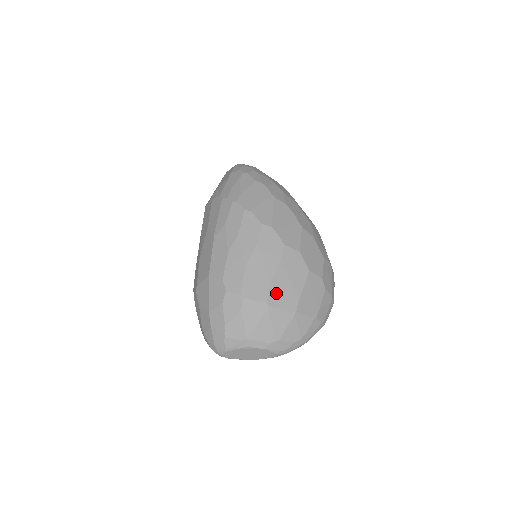
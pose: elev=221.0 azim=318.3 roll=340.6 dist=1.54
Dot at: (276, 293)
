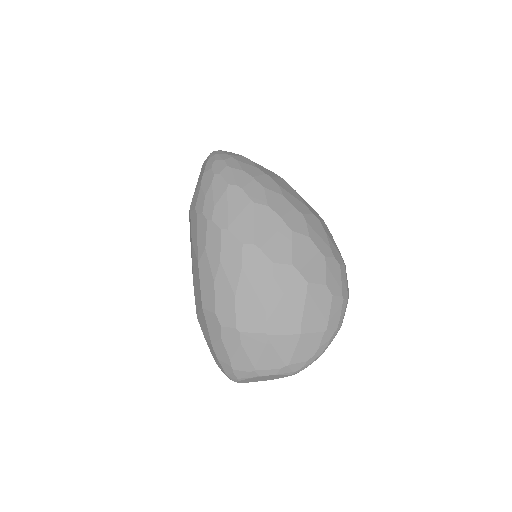
Dot at: (274, 319)
